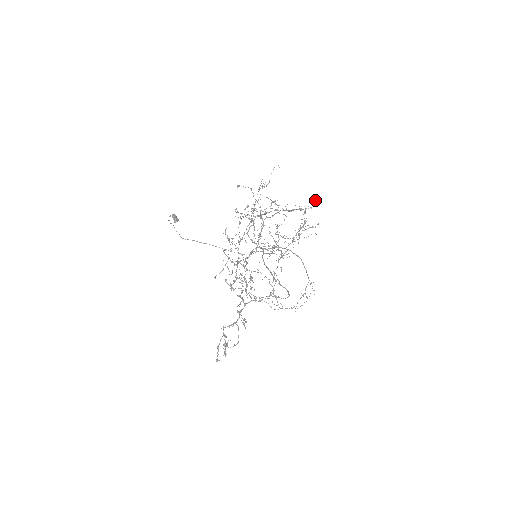
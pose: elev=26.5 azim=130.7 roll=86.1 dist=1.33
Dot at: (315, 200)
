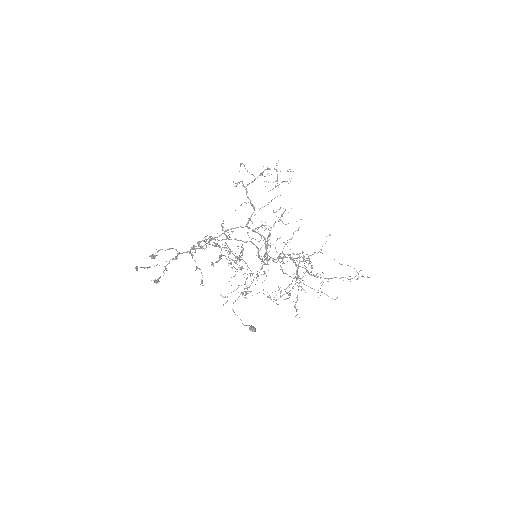
Dot at: (293, 171)
